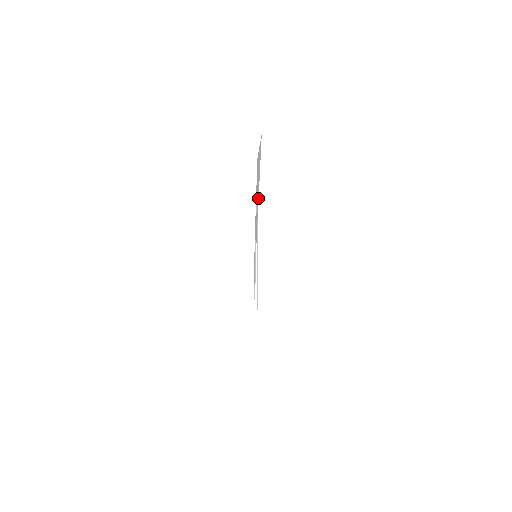
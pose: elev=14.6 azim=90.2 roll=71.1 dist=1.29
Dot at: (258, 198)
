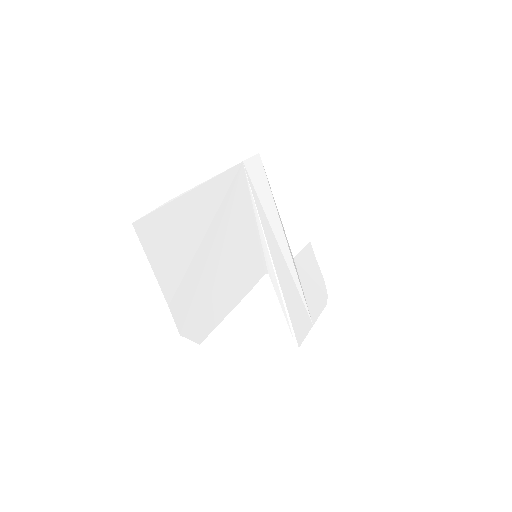
Dot at: (280, 224)
